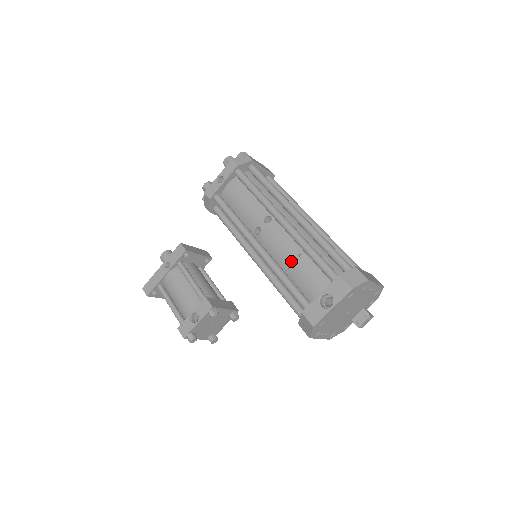
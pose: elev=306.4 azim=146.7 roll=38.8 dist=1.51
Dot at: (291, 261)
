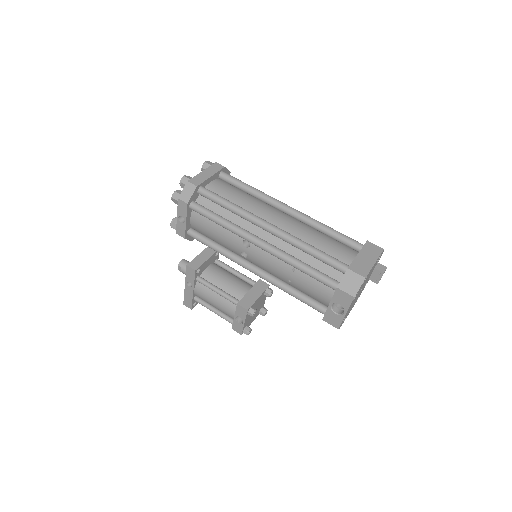
Dot at: (289, 277)
